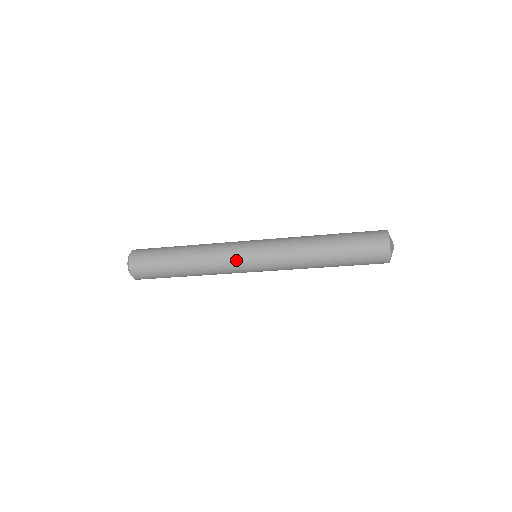
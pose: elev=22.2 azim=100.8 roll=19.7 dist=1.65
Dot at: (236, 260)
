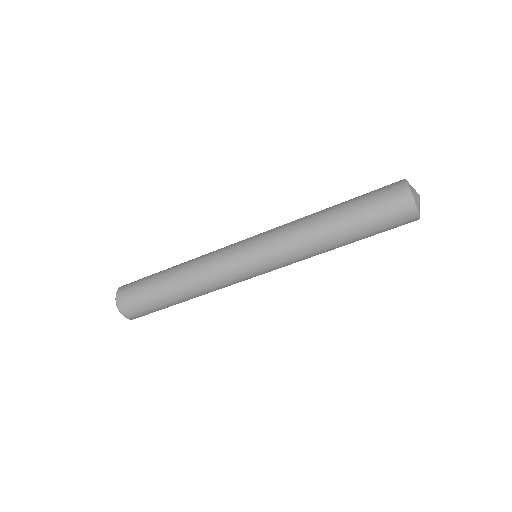
Dot at: (229, 247)
